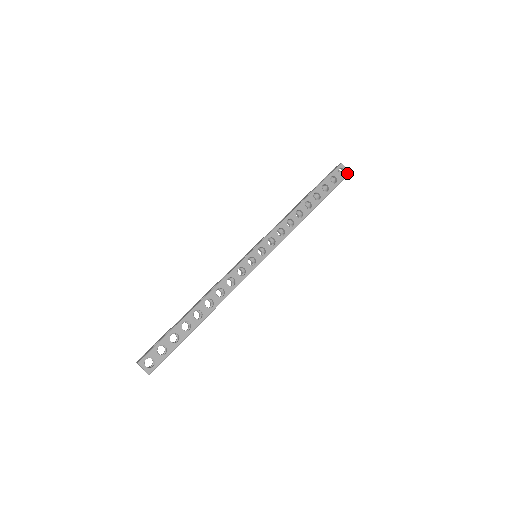
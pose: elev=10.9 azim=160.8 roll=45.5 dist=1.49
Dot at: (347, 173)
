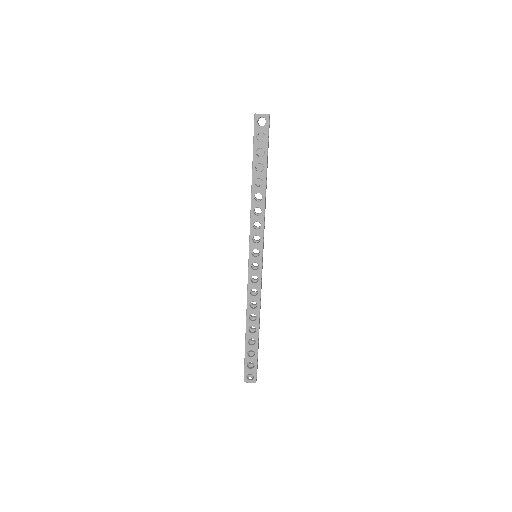
Dot at: (267, 118)
